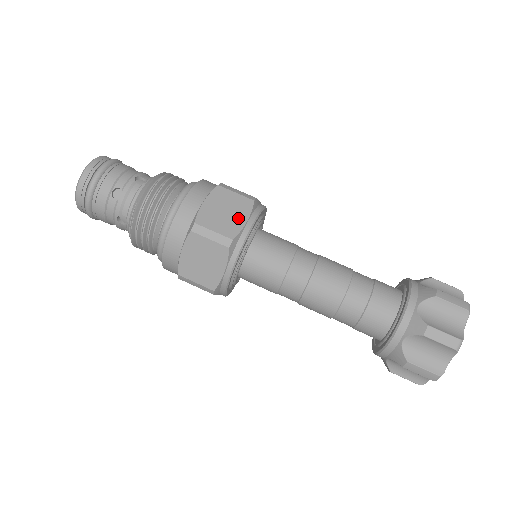
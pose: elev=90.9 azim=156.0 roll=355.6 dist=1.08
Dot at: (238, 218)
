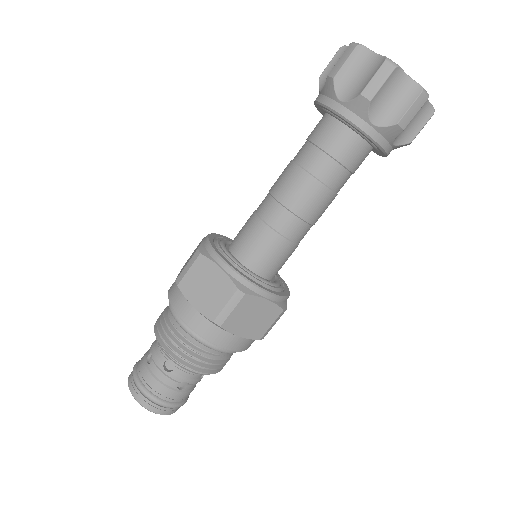
Dot at: occluded
